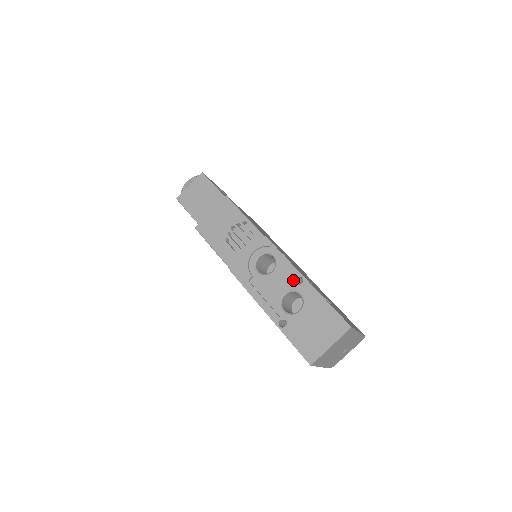
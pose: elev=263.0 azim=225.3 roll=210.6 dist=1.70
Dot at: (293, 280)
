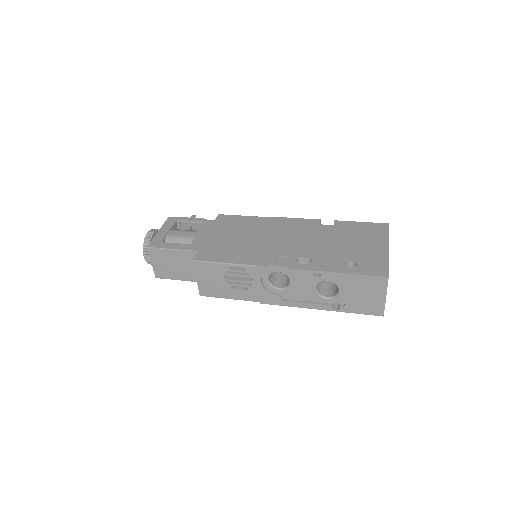
Dot at: (312, 277)
